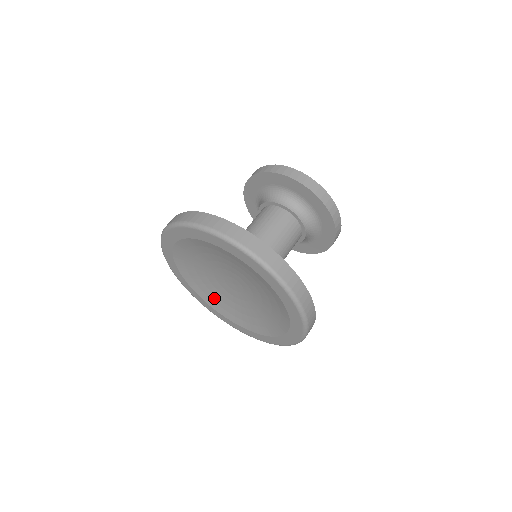
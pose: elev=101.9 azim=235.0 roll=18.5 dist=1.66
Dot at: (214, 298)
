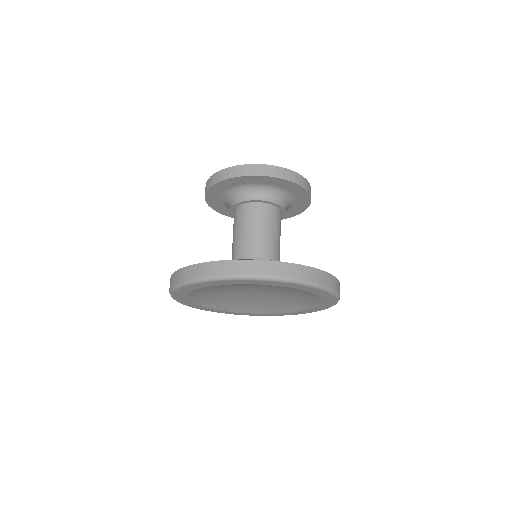
Dot at: (241, 307)
